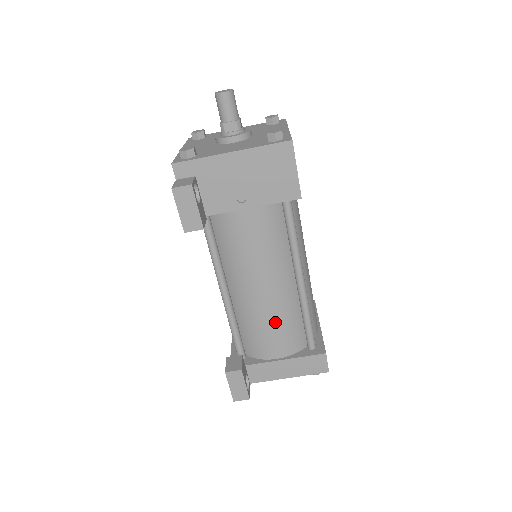
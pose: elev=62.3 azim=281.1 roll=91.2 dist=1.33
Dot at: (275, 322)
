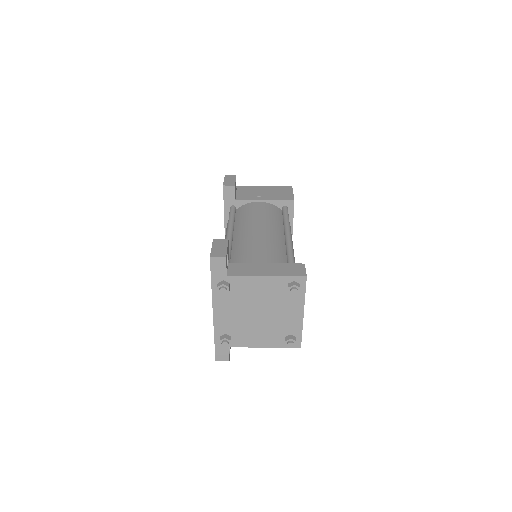
Dot at: (264, 245)
